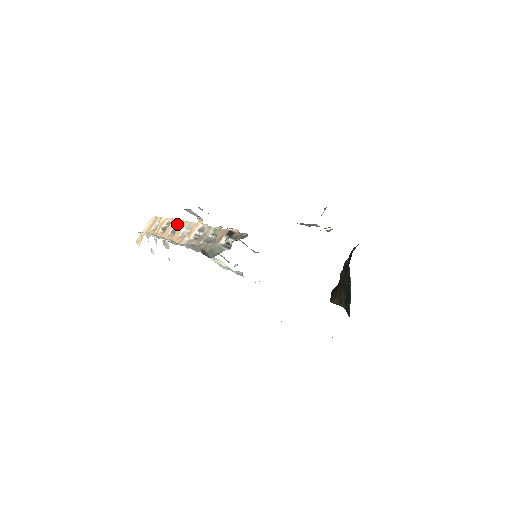
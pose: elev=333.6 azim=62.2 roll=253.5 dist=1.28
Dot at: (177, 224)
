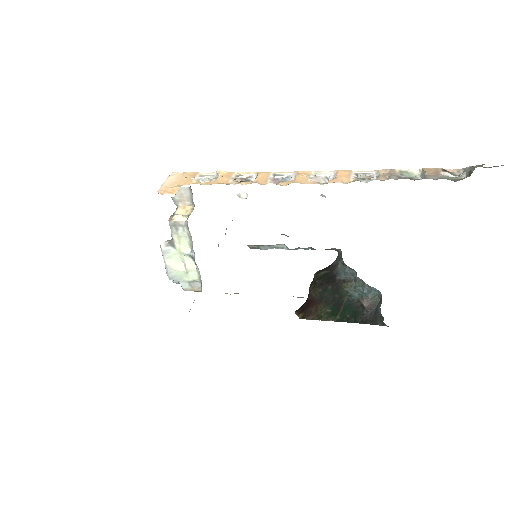
Dot at: (275, 175)
